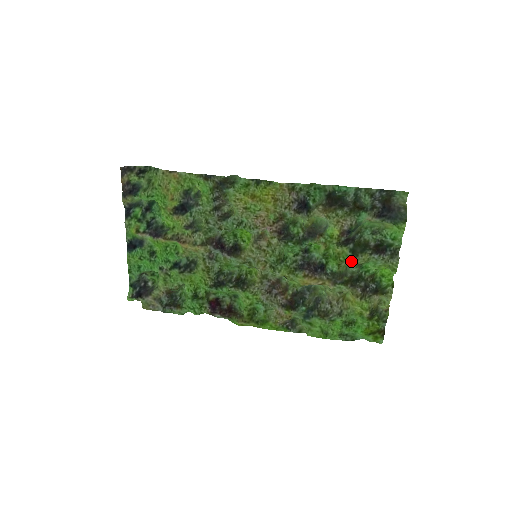
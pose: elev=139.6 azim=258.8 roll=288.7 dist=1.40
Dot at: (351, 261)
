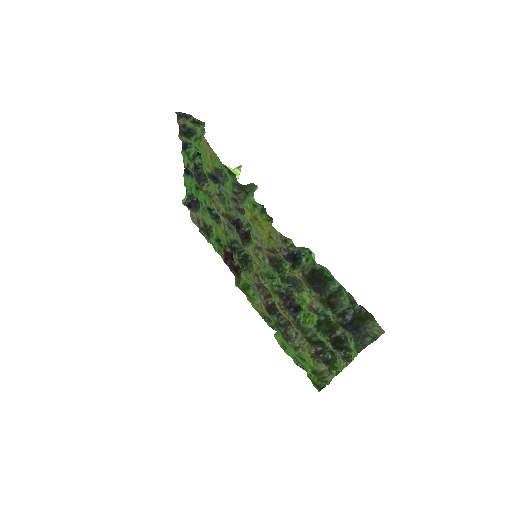
Dot at: (314, 329)
